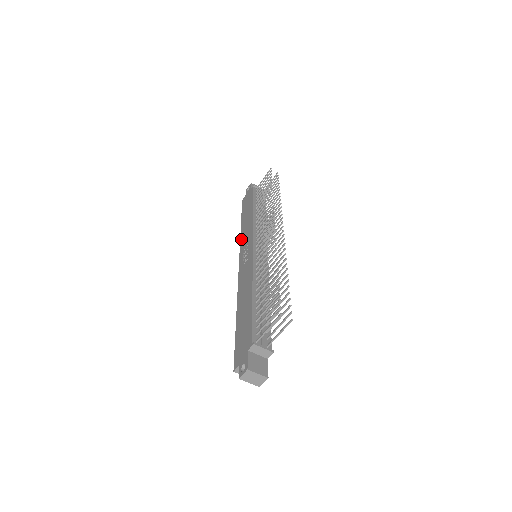
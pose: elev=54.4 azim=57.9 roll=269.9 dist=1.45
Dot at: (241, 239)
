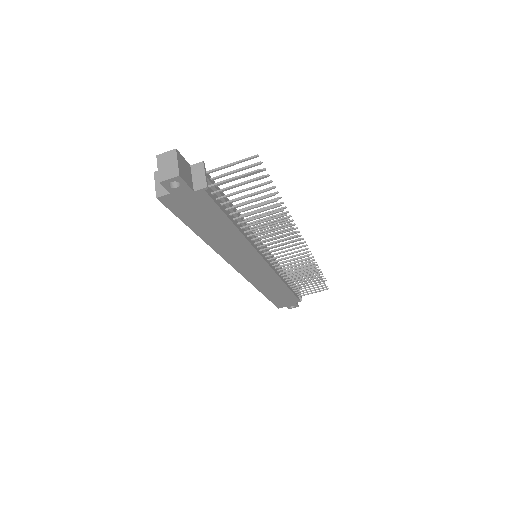
Dot at: occluded
